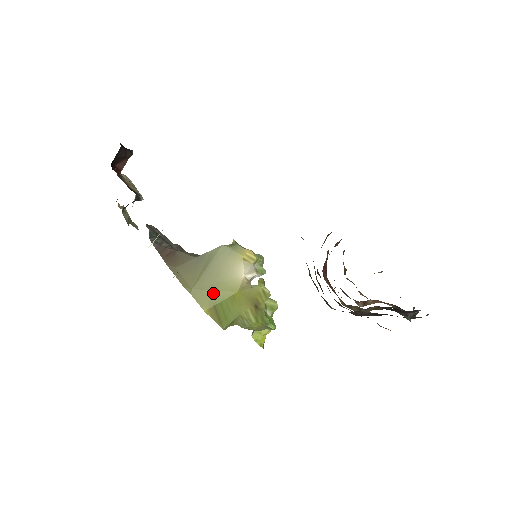
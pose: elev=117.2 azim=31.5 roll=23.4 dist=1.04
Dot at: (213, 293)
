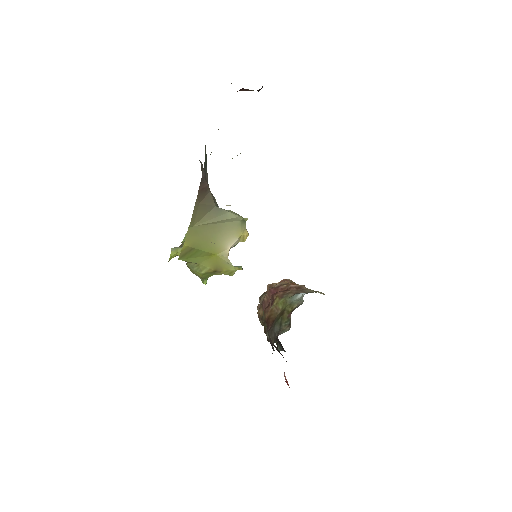
Dot at: (202, 241)
